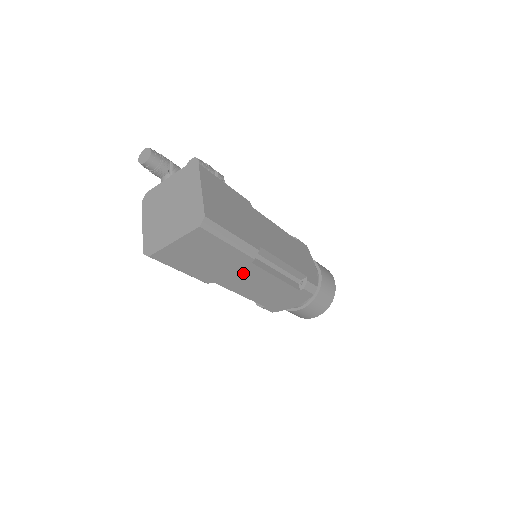
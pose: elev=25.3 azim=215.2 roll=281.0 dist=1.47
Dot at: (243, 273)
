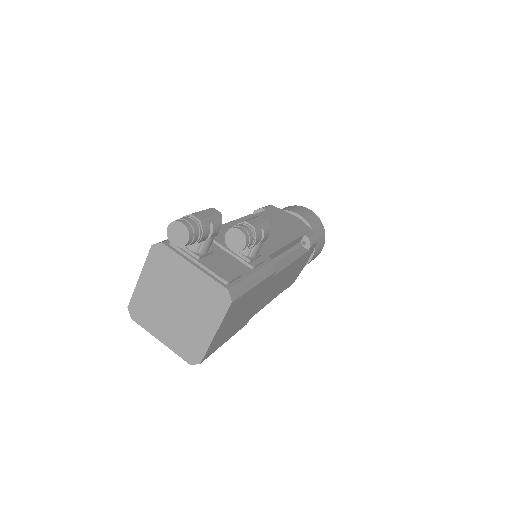
Dot at: occluded
